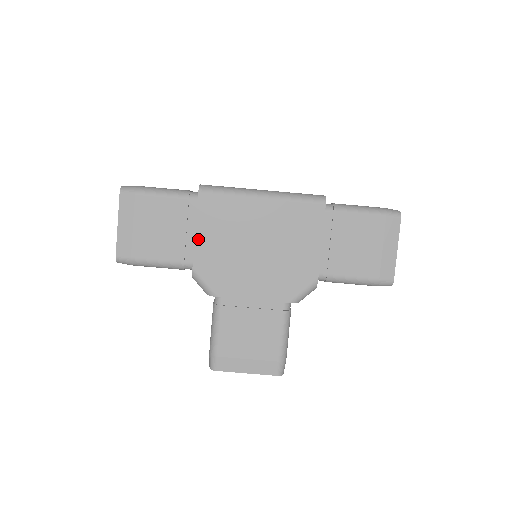
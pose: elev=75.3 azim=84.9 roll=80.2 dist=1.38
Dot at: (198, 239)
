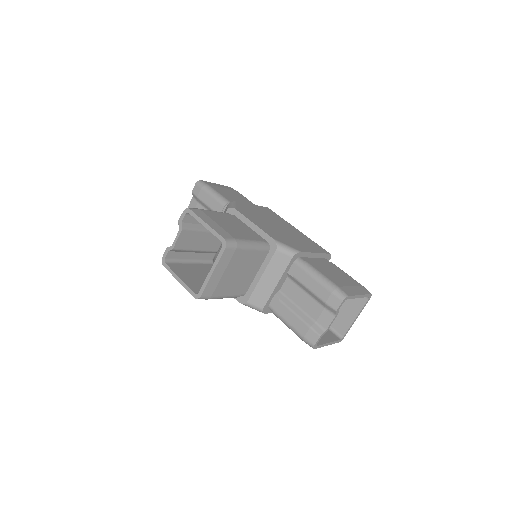
Dot at: (250, 205)
